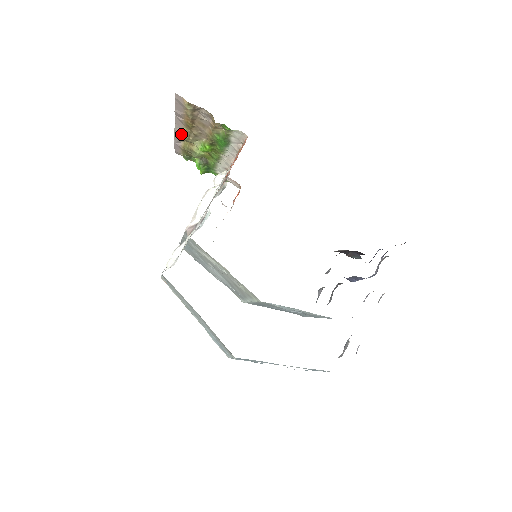
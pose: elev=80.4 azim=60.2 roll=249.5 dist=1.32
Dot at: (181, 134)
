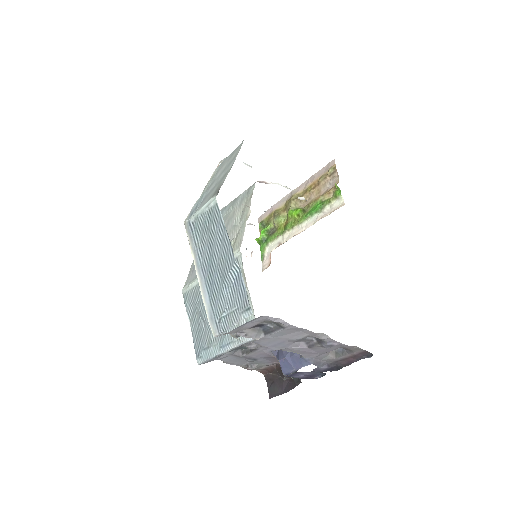
Dot at: (293, 195)
